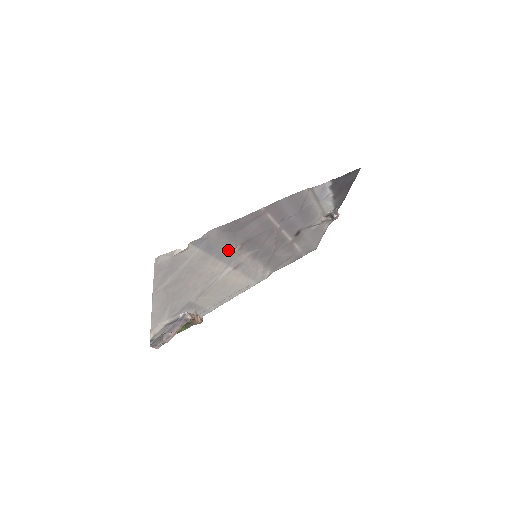
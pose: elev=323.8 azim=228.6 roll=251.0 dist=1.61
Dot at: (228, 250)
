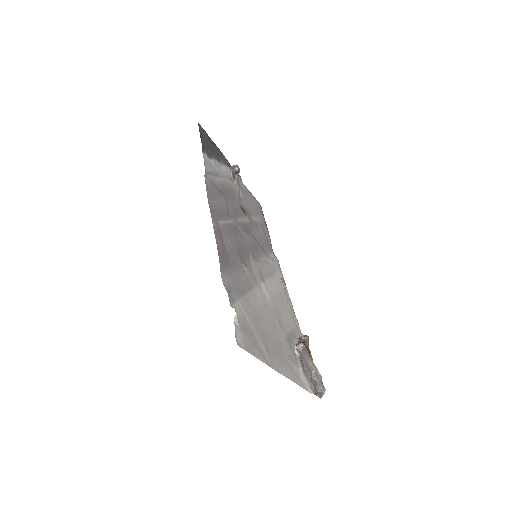
Dot at: (245, 277)
